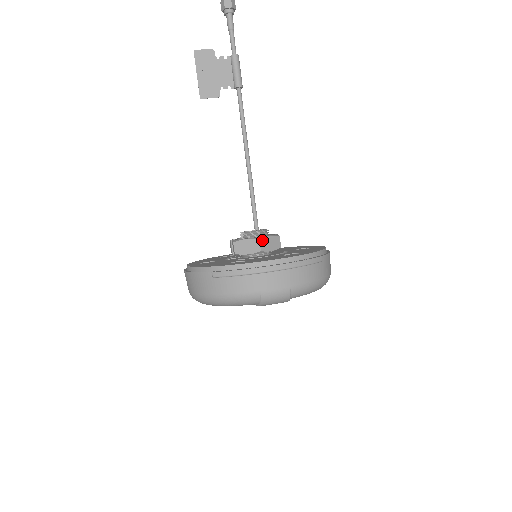
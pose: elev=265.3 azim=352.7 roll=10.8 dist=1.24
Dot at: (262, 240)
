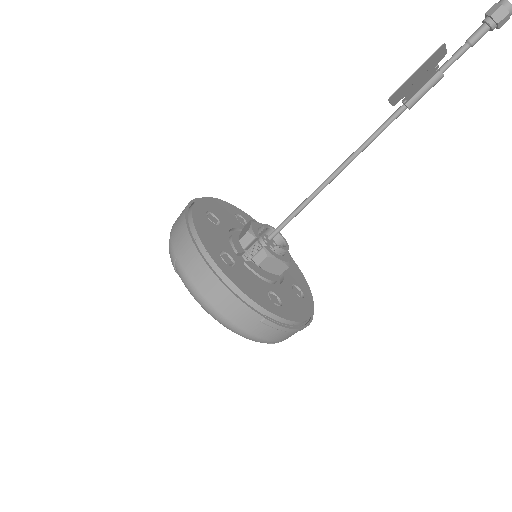
Dot at: (288, 266)
